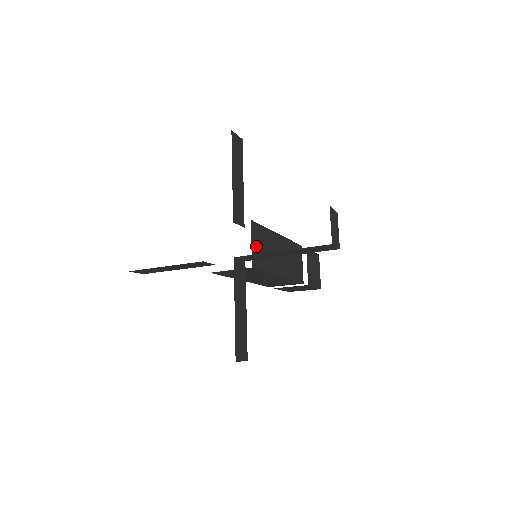
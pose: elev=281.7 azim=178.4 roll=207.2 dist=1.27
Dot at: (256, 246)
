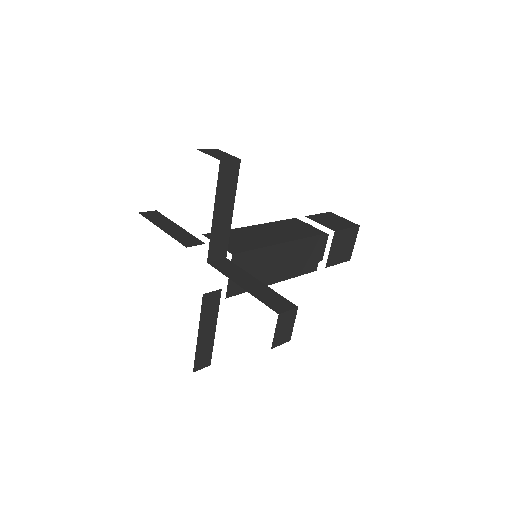
Dot at: occluded
